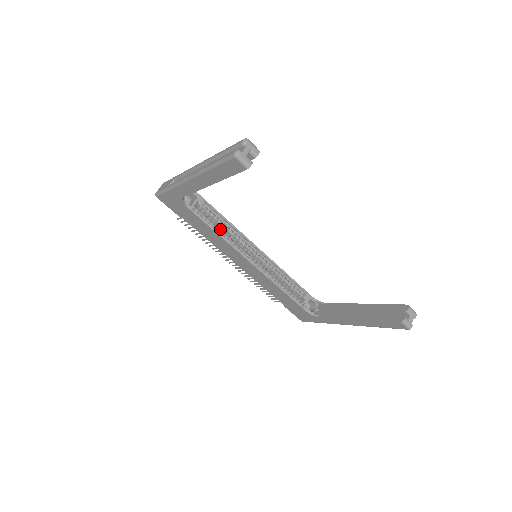
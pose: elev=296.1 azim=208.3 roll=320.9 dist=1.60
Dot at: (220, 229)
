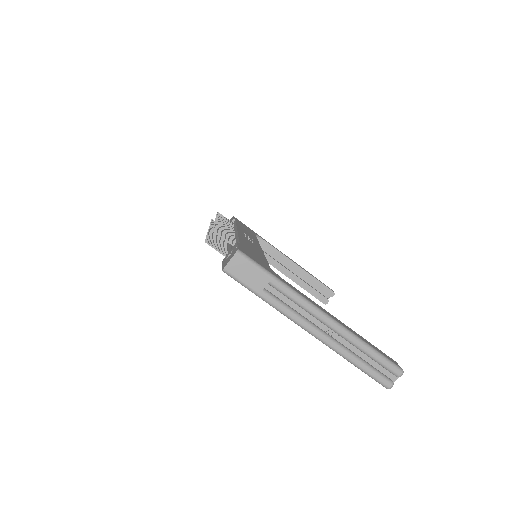
Dot at: occluded
